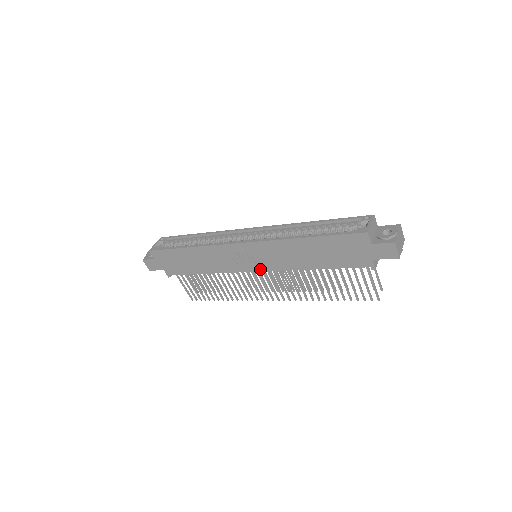
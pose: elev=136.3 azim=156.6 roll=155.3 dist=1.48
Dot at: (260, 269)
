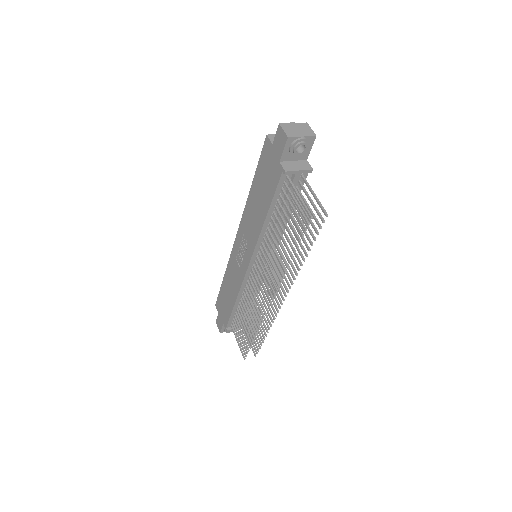
Dot at: (249, 259)
